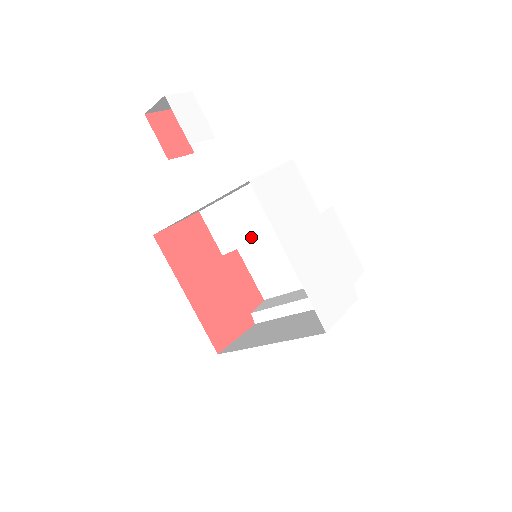
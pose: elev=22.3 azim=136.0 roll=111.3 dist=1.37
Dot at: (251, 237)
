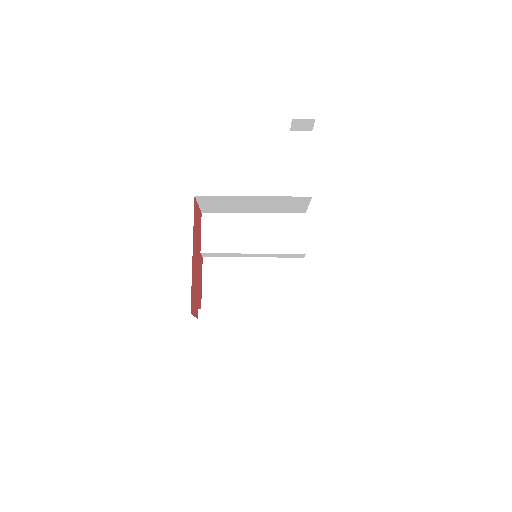
Dot at: (239, 249)
